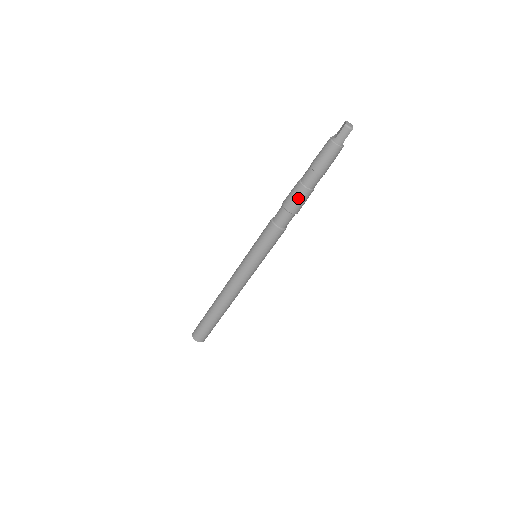
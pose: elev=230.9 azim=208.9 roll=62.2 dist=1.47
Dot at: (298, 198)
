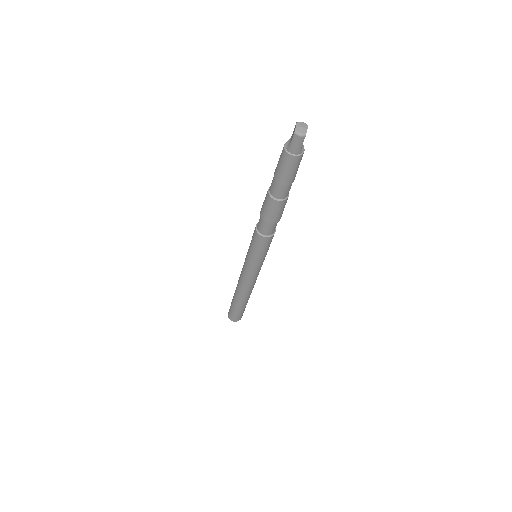
Dot at: (272, 210)
